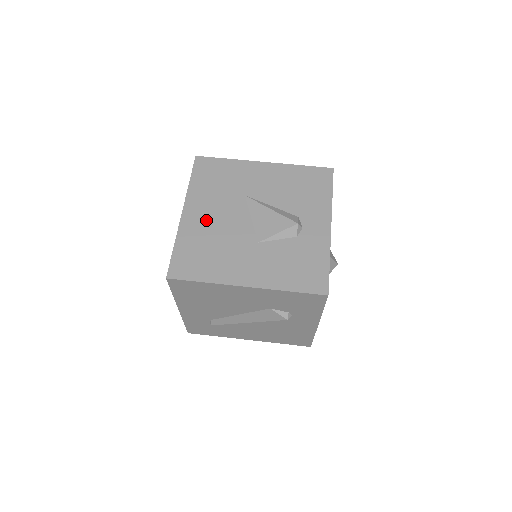
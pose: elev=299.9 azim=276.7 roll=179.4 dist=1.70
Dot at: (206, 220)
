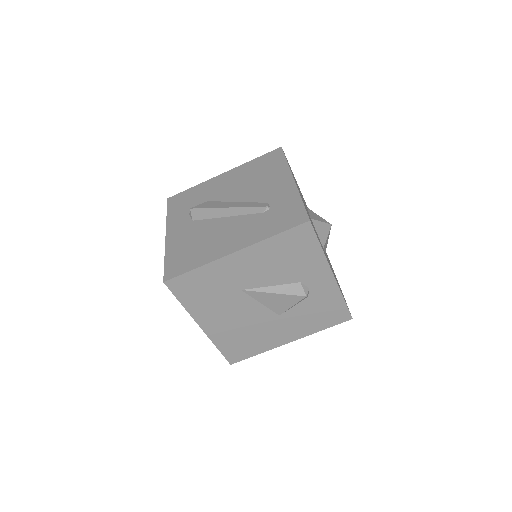
Dot at: (225, 323)
